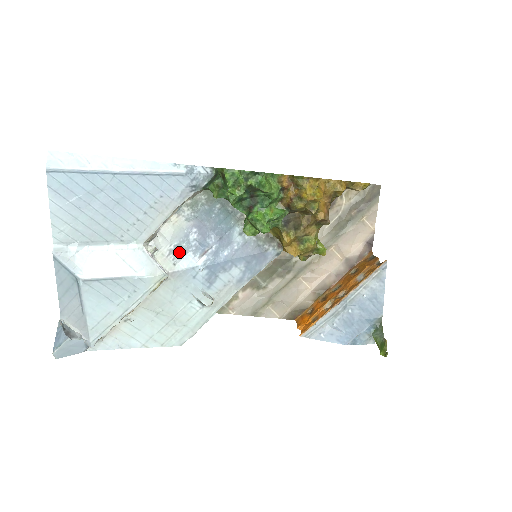
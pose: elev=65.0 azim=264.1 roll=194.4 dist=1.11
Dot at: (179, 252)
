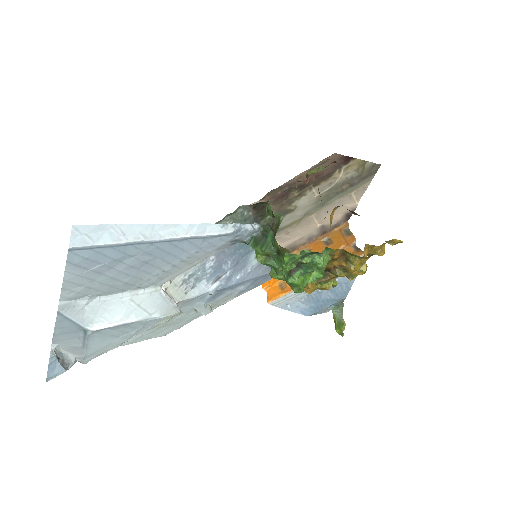
Dot at: (193, 281)
